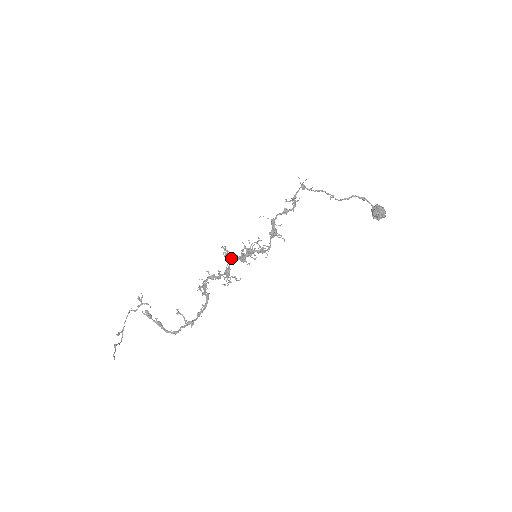
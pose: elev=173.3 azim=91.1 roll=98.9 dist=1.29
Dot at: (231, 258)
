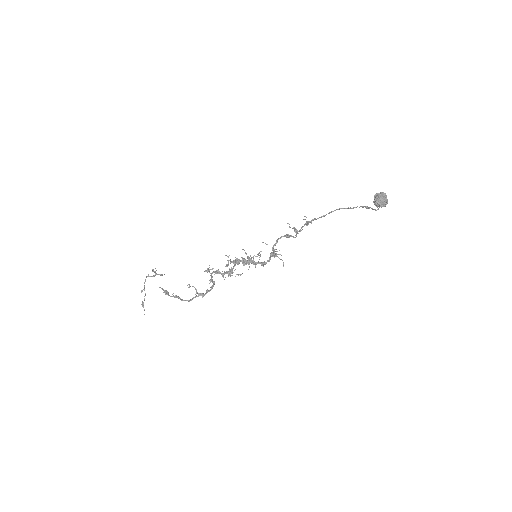
Dot at: (234, 264)
